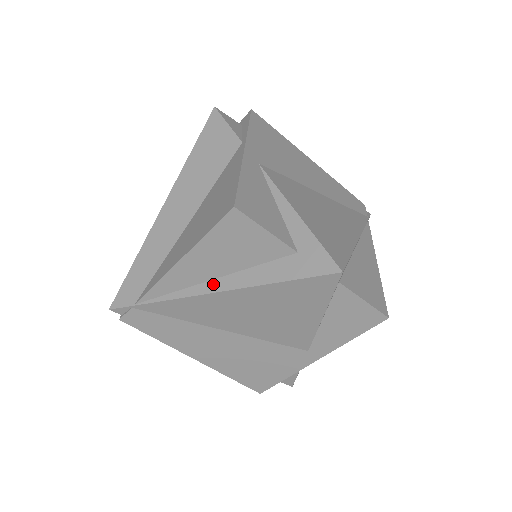
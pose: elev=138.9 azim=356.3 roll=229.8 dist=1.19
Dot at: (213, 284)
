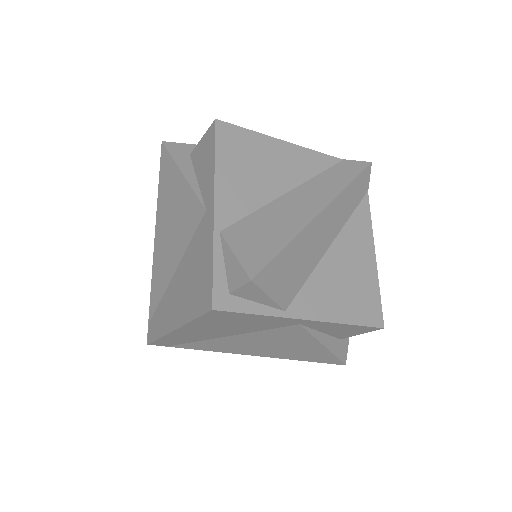
Dot at: occluded
